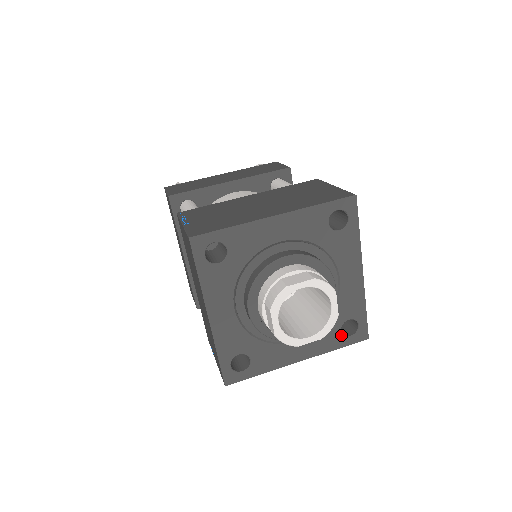
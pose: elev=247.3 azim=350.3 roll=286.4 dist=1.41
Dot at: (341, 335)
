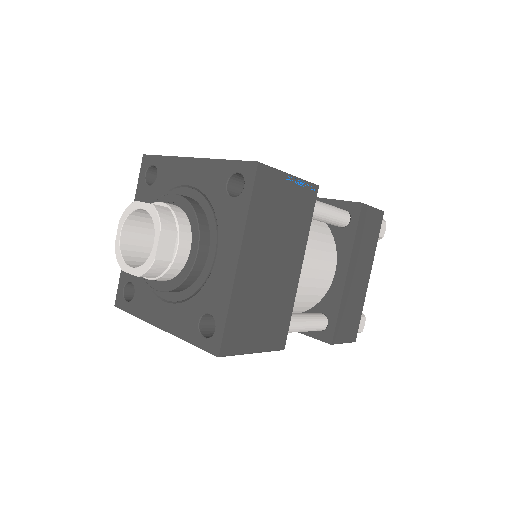
Dot at: (198, 328)
